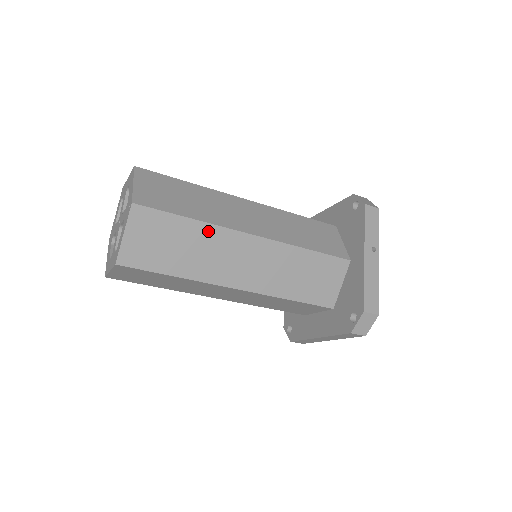
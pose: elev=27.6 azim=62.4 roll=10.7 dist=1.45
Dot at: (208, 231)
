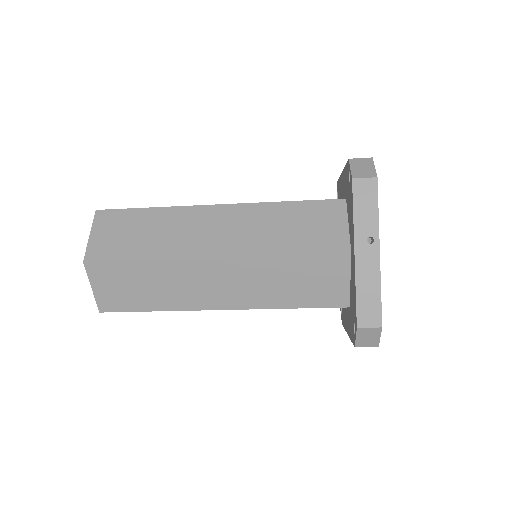
Dot at: (164, 266)
